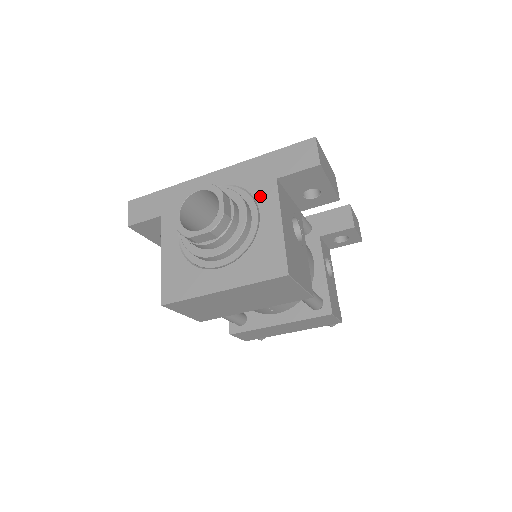
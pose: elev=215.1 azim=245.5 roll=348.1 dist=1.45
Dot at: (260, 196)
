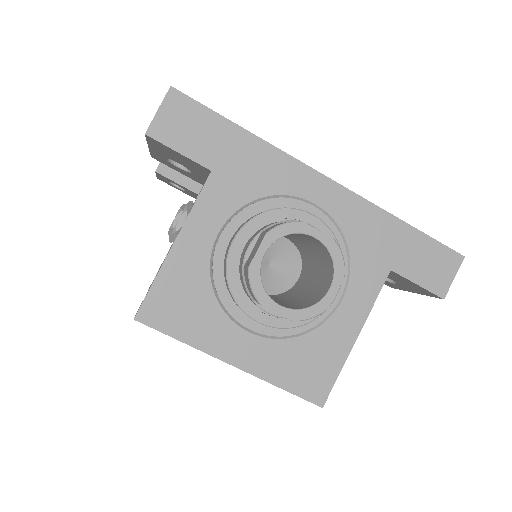
Dot at: (358, 276)
